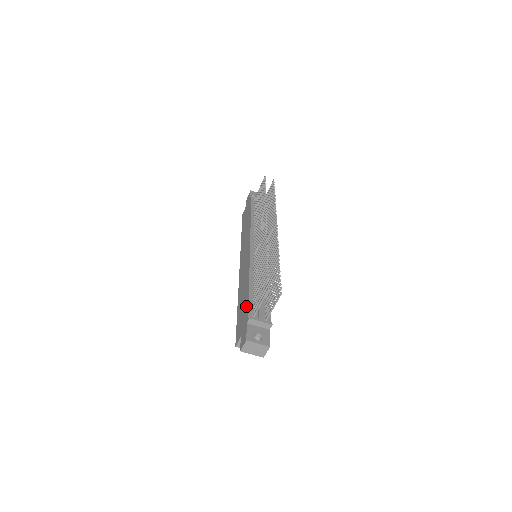
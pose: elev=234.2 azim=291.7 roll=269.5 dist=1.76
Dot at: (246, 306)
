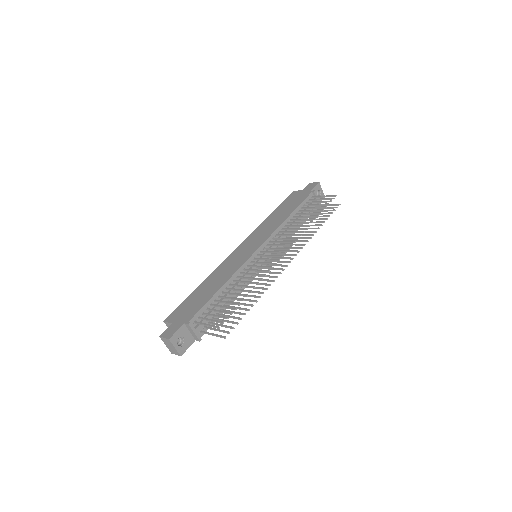
Dot at: (200, 305)
